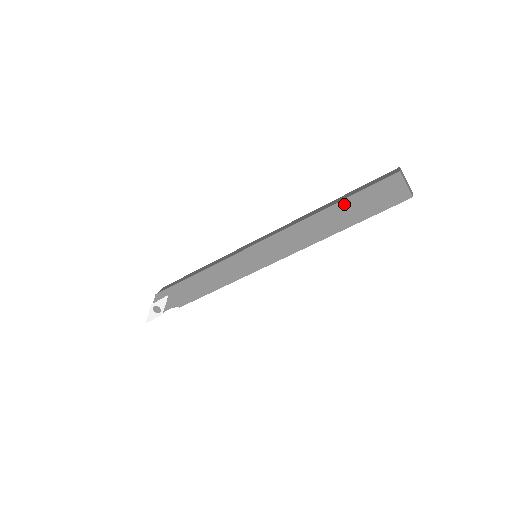
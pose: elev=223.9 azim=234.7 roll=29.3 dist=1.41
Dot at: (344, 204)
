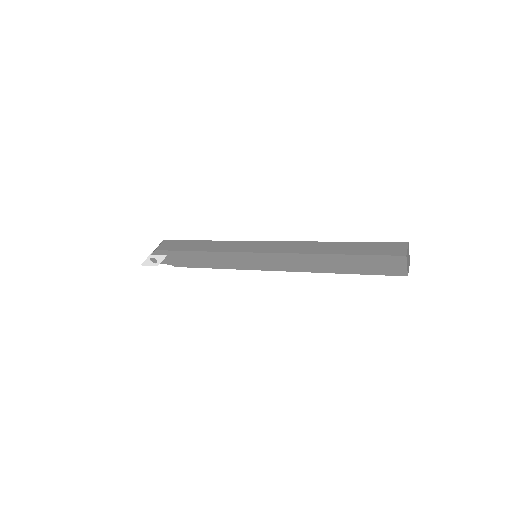
Dot at: (348, 258)
